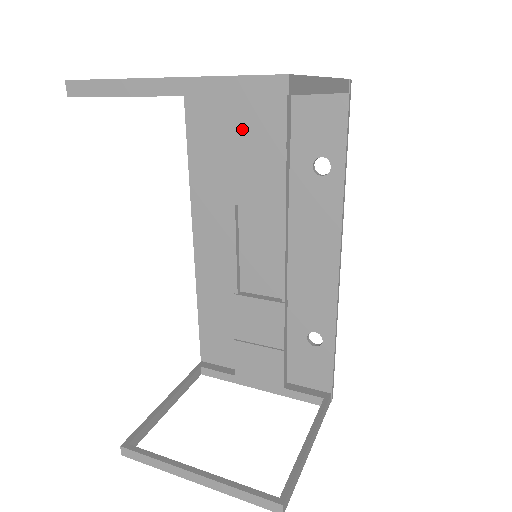
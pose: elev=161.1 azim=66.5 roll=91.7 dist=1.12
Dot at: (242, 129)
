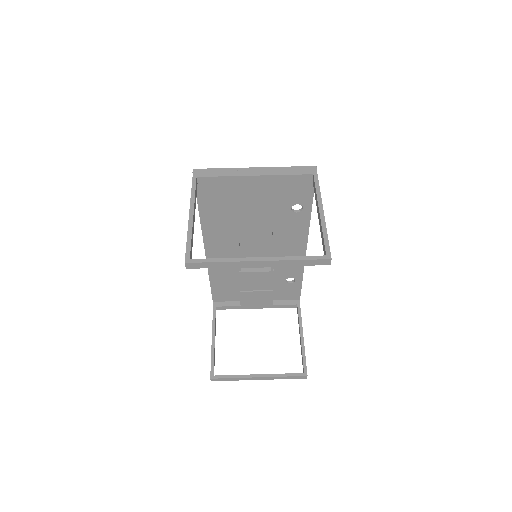
Dot at: (245, 199)
